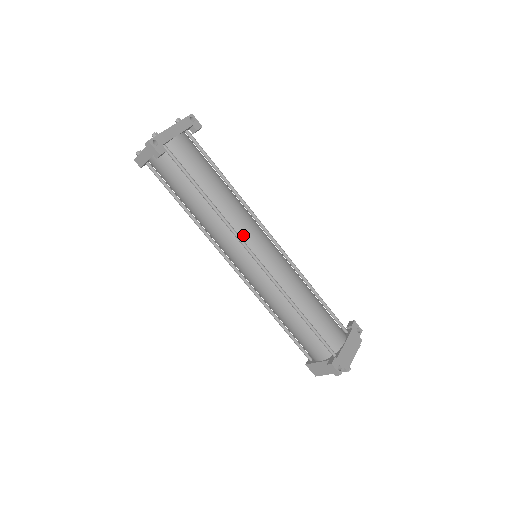
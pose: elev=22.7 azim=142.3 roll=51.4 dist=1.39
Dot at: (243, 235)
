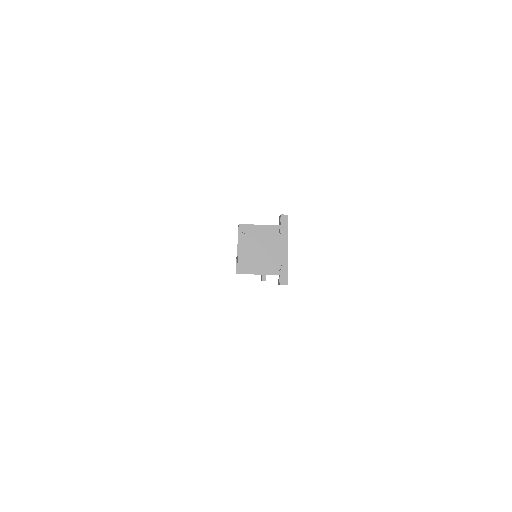
Dot at: occluded
